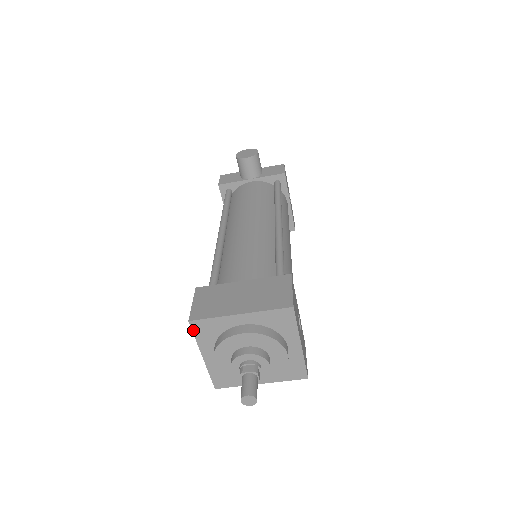
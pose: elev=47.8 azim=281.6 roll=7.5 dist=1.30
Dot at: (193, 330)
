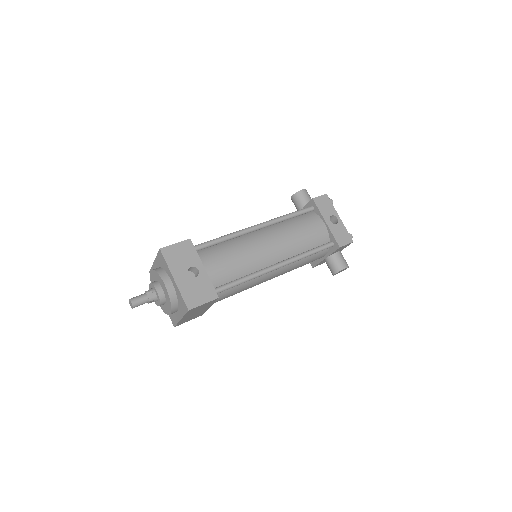
Dot at: occluded
